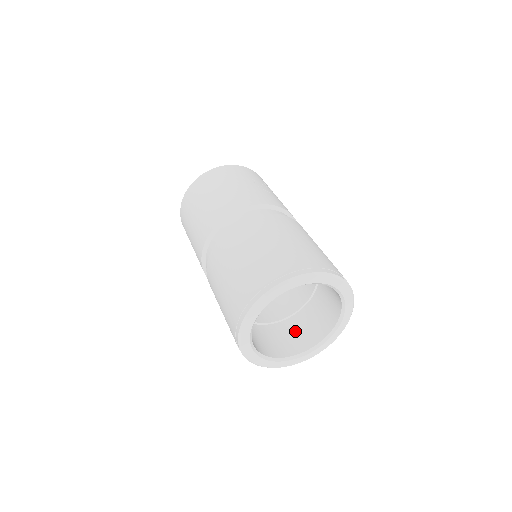
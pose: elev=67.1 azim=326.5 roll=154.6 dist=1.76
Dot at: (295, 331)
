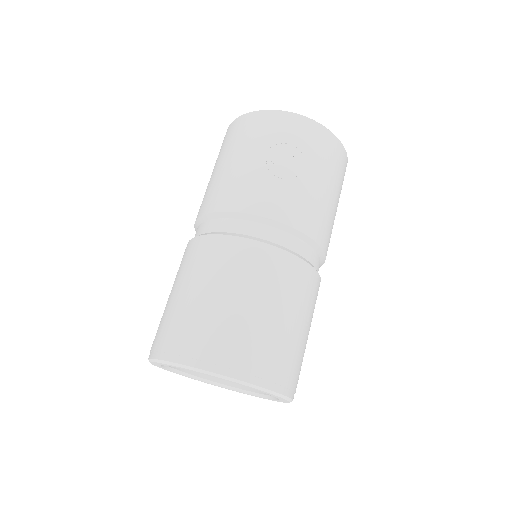
Dot at: occluded
